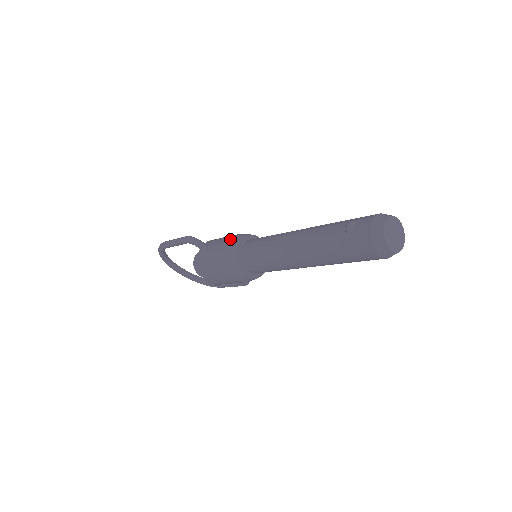
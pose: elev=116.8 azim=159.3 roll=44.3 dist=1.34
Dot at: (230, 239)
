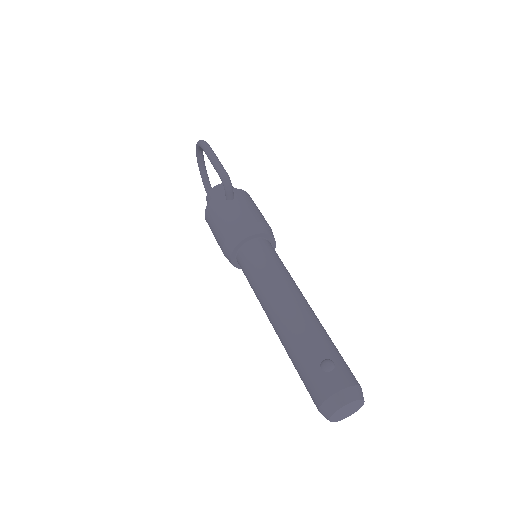
Dot at: (253, 221)
